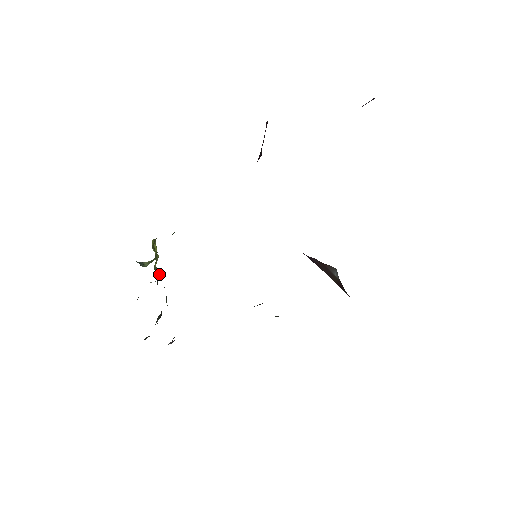
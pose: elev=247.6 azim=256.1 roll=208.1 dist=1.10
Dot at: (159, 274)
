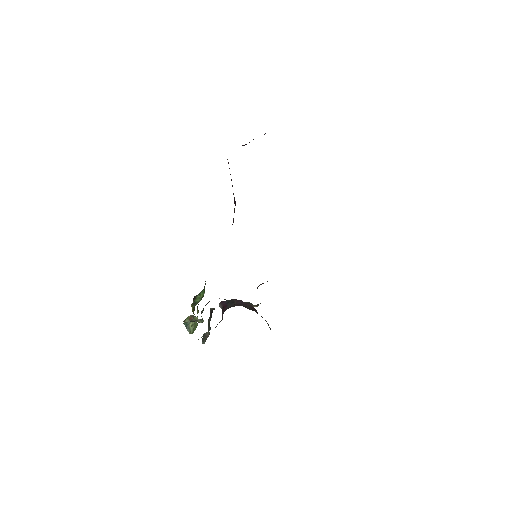
Dot at: occluded
